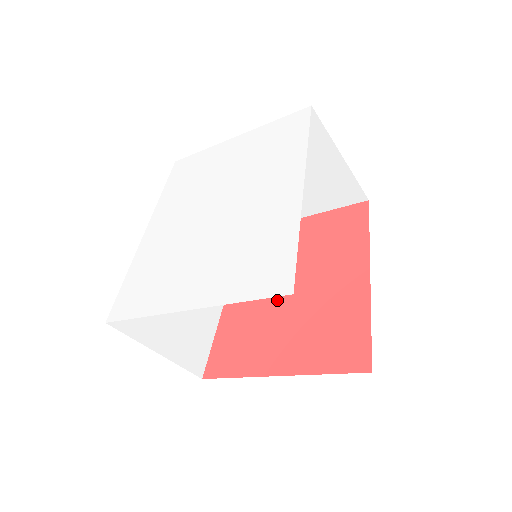
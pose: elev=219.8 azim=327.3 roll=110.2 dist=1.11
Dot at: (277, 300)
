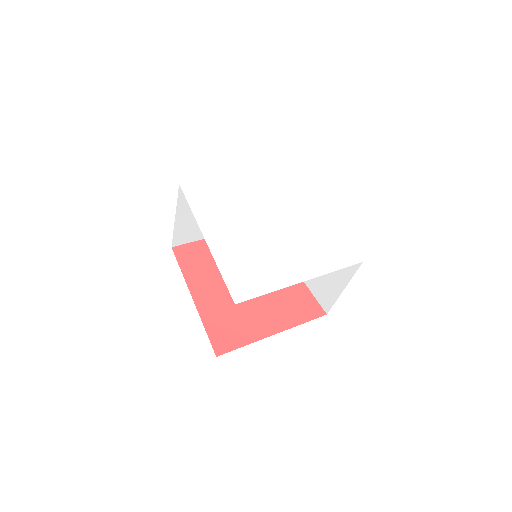
Dot at: occluded
